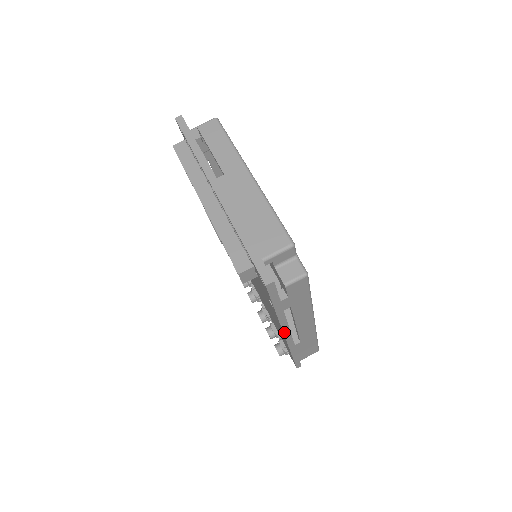
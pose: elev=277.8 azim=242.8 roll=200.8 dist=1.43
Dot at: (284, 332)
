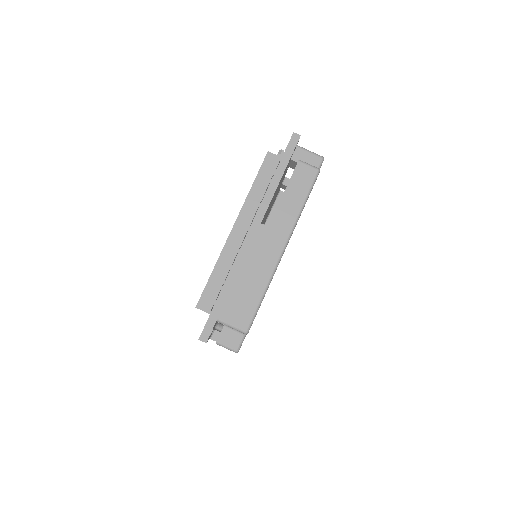
Dot at: occluded
